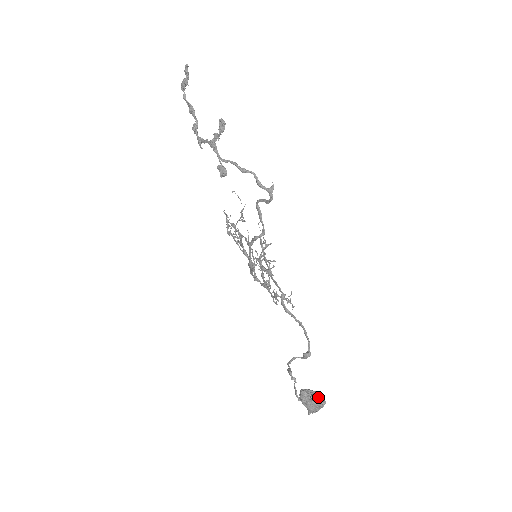
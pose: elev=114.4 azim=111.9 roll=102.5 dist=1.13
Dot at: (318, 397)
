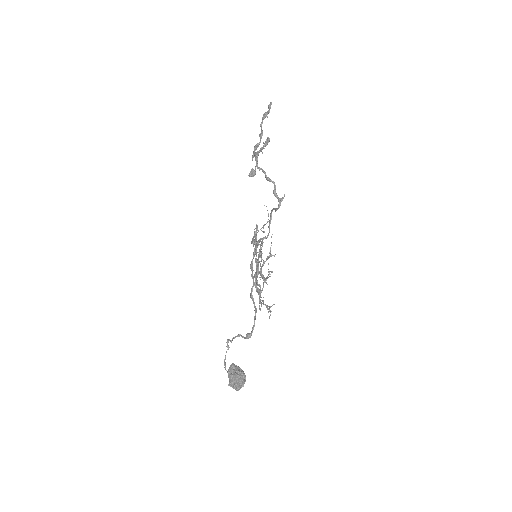
Dot at: (241, 373)
